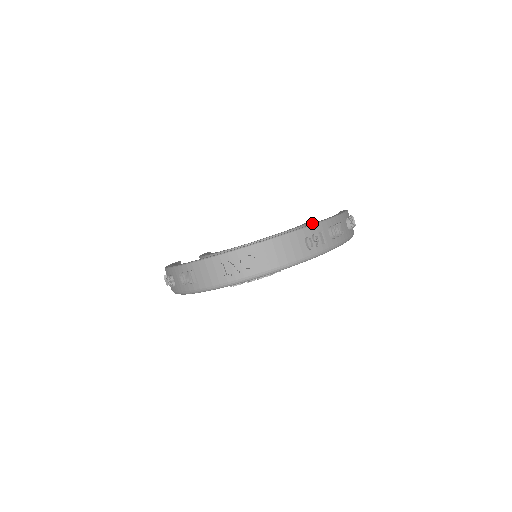
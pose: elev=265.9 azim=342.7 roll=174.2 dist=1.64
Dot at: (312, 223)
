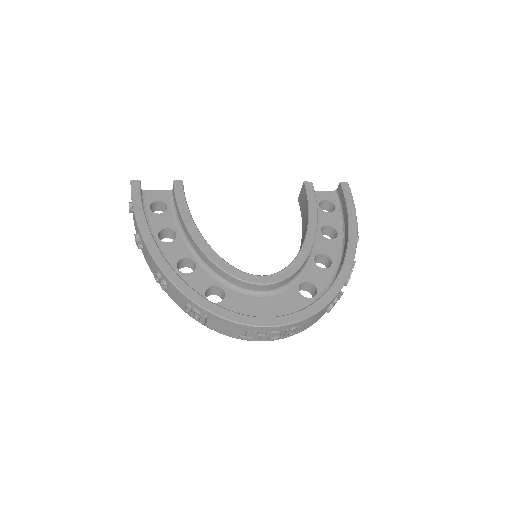
Dot at: (317, 212)
